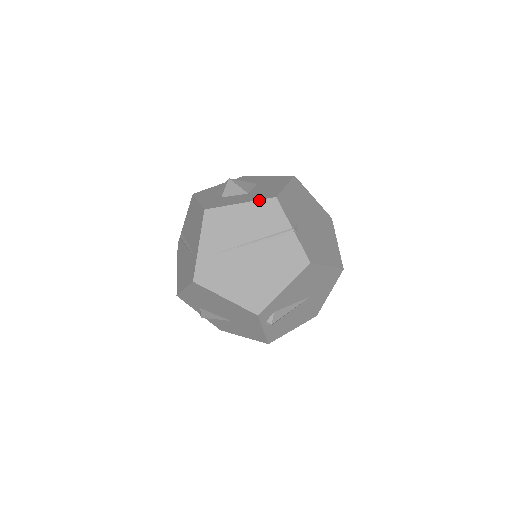
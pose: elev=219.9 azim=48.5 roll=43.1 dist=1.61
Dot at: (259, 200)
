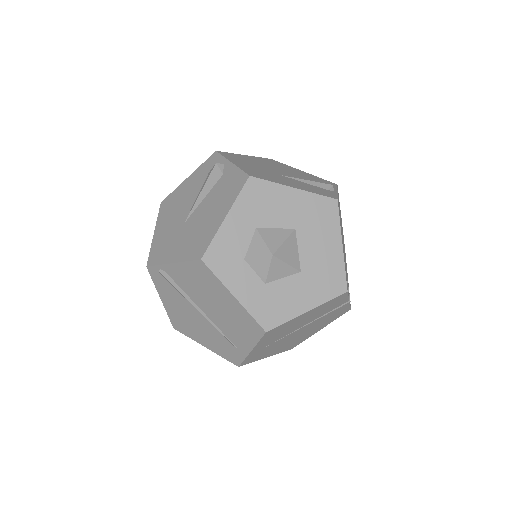
Dot at: (329, 301)
